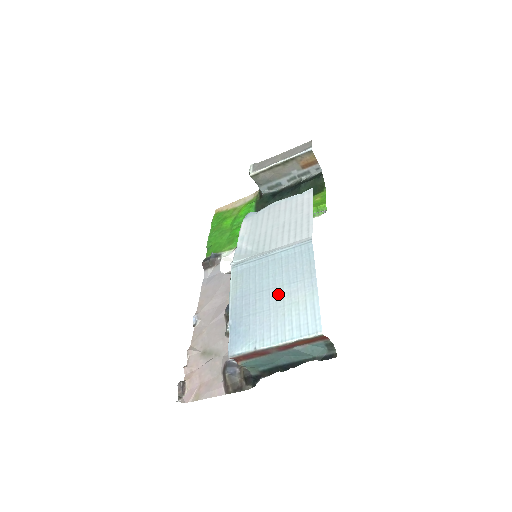
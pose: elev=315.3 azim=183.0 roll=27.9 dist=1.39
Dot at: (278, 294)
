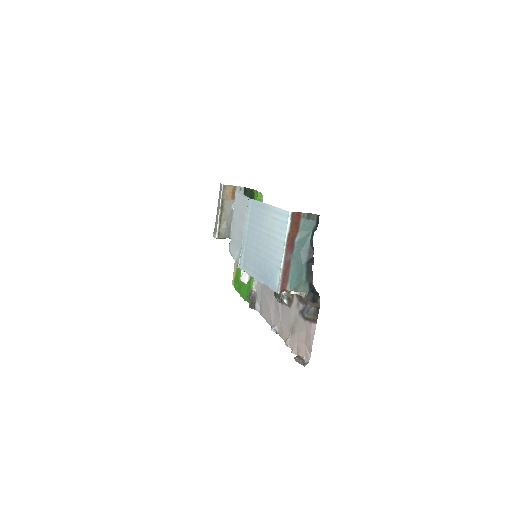
Dot at: (263, 237)
